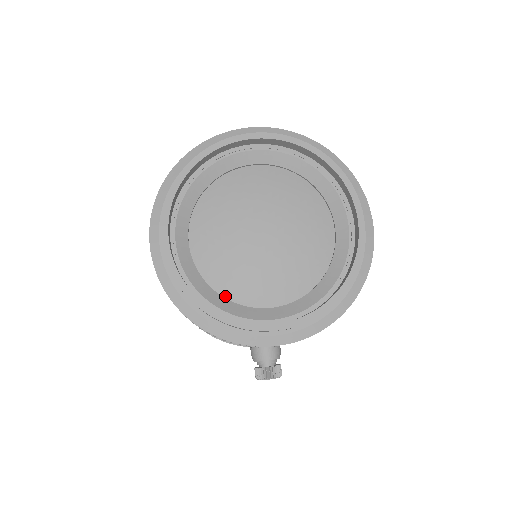
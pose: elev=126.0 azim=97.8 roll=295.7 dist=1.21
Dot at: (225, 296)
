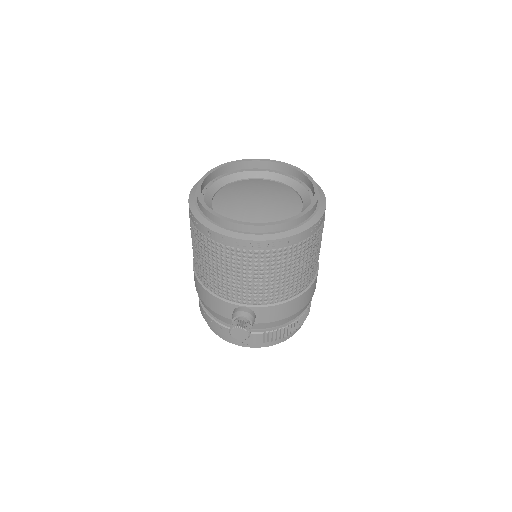
Dot at: occluded
